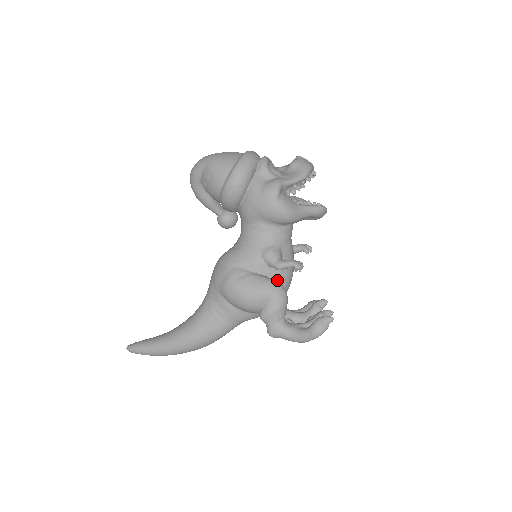
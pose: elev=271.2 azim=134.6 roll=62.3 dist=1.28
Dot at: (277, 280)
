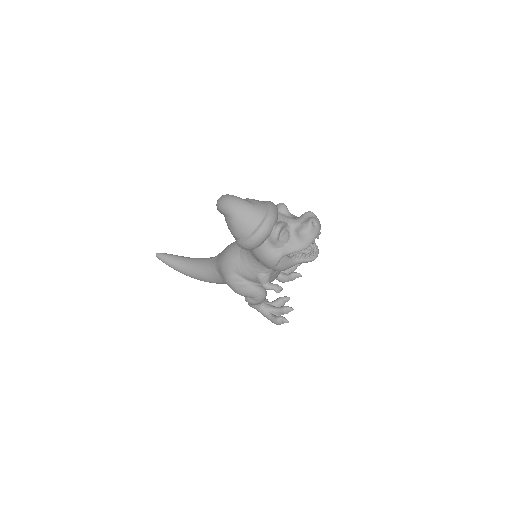
Dot at: occluded
